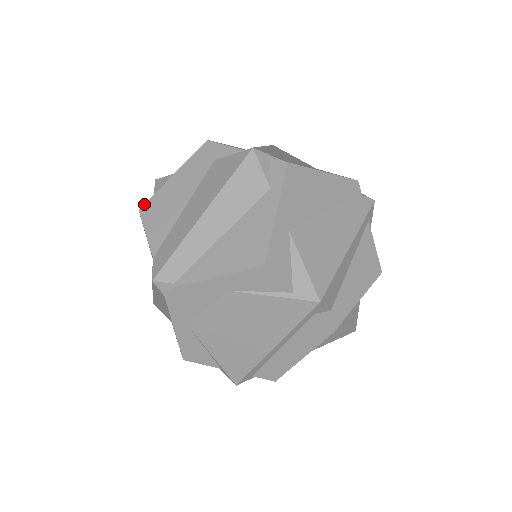
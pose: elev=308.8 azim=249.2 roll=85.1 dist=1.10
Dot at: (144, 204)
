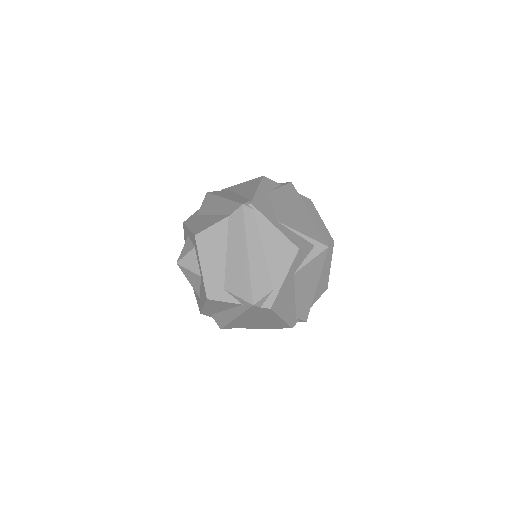
Dot at: (193, 234)
